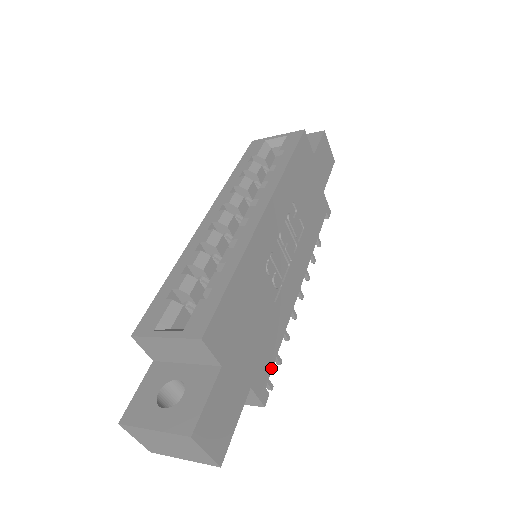
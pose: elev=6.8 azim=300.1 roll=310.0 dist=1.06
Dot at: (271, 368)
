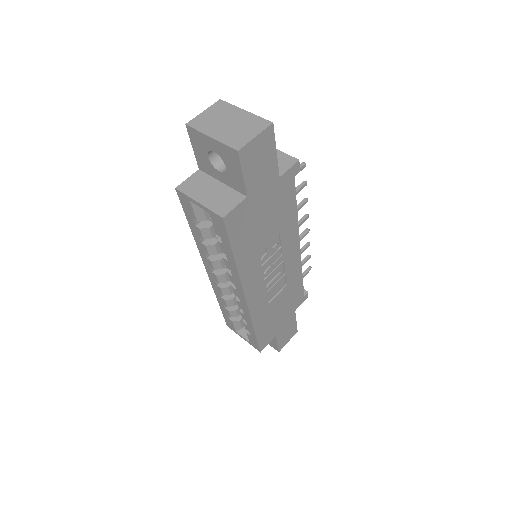
Dot at: (303, 290)
